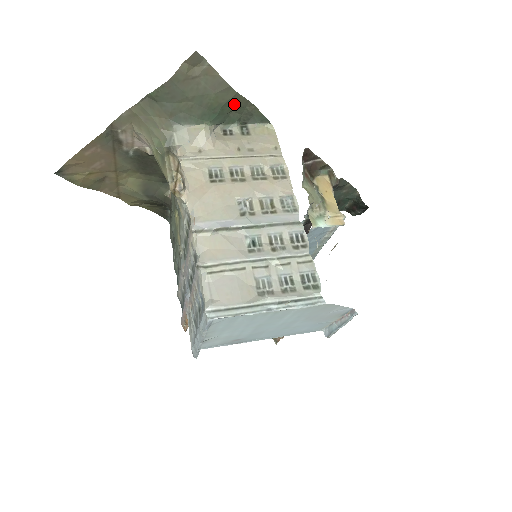
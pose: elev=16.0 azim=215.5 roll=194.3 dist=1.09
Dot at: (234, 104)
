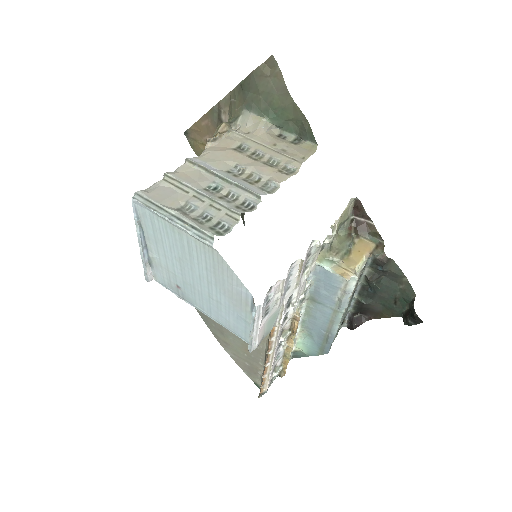
Dot at: (292, 113)
